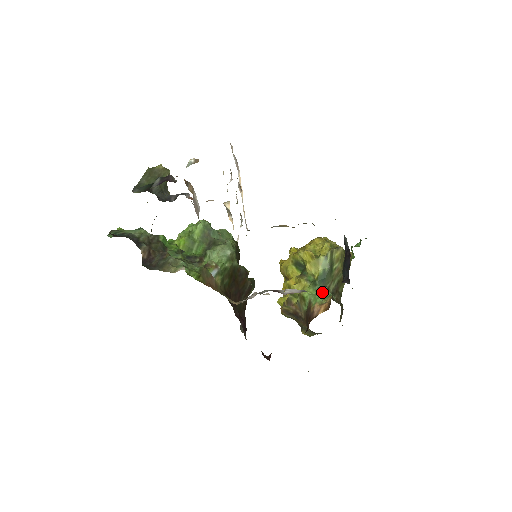
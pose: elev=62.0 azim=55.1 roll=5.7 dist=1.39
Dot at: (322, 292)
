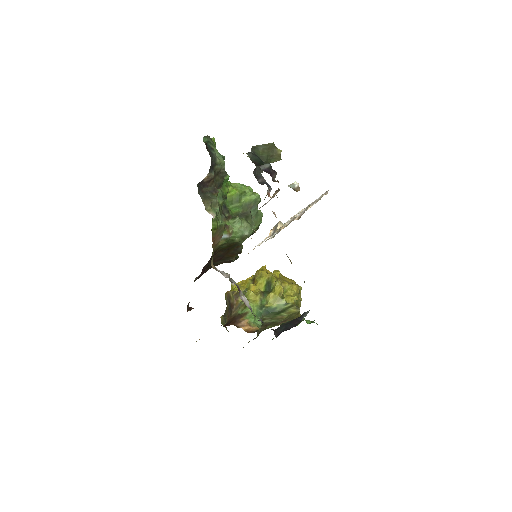
Dot at: (259, 317)
